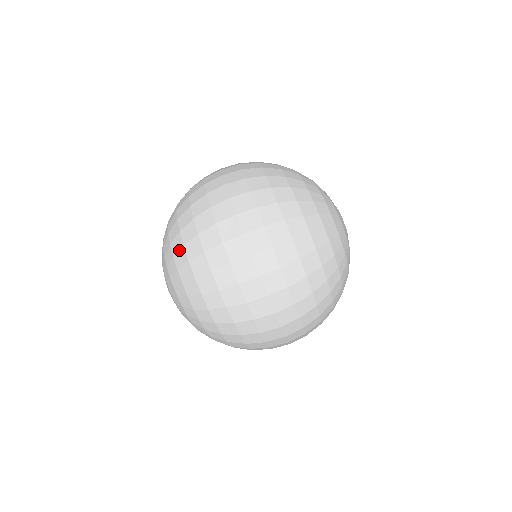
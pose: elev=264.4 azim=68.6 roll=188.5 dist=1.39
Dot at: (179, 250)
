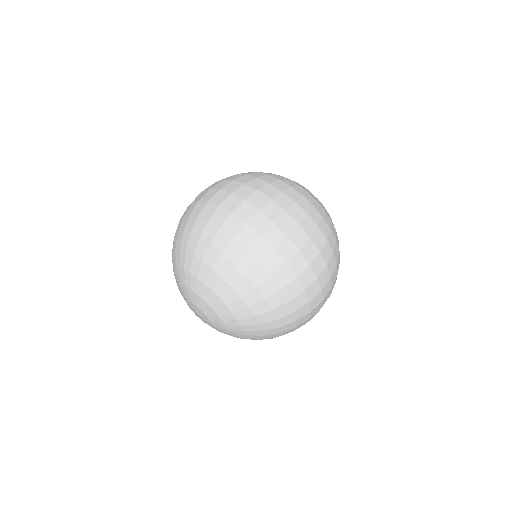
Dot at: (188, 241)
